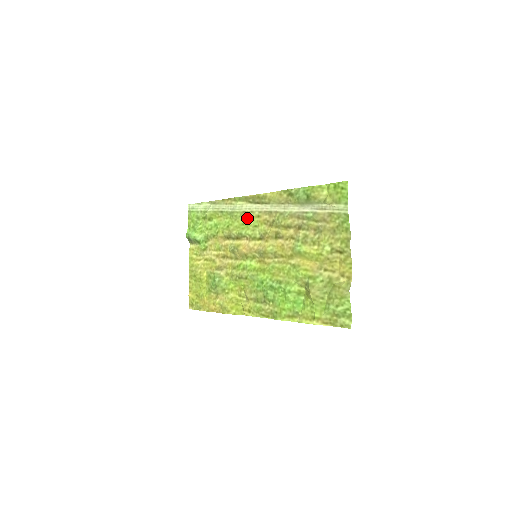
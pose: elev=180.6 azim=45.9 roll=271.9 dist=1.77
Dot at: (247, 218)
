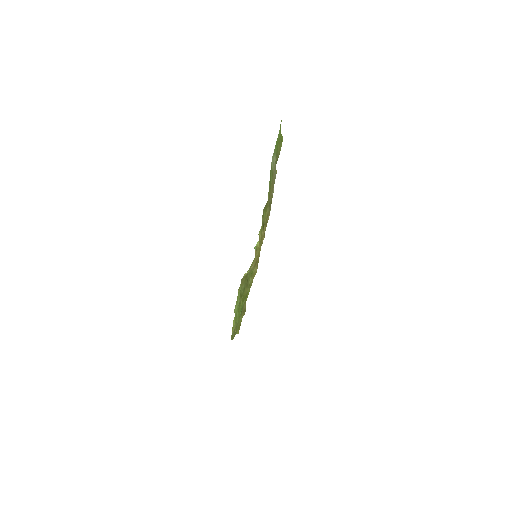
Dot at: occluded
